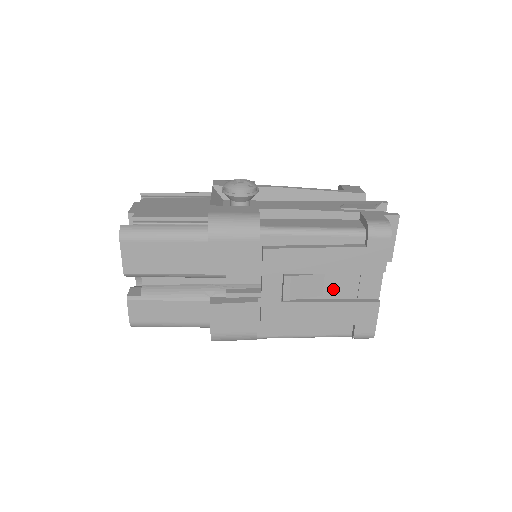
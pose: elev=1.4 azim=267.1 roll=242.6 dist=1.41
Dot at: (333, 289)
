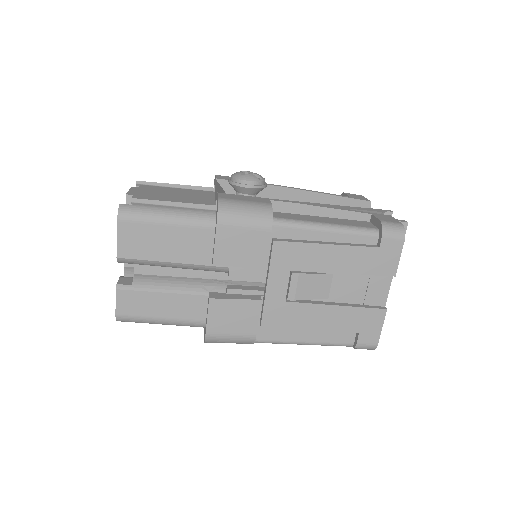
Dot at: (340, 292)
